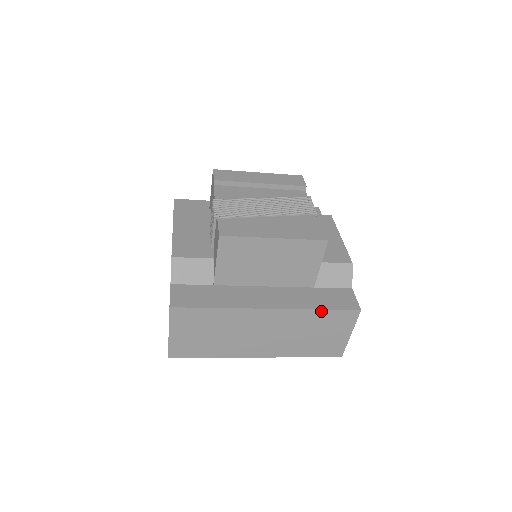
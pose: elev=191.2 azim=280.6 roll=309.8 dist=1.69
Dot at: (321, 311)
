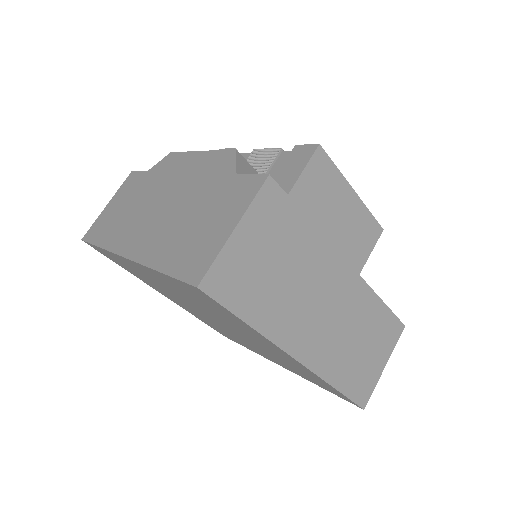
Dot at: (382, 304)
